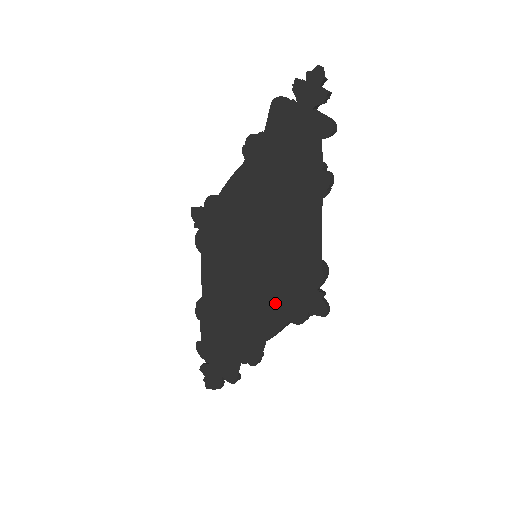
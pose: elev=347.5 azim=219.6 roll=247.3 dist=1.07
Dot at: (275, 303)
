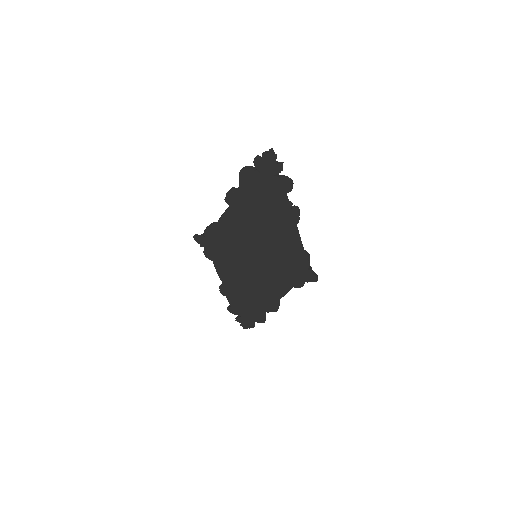
Dot at: (280, 280)
